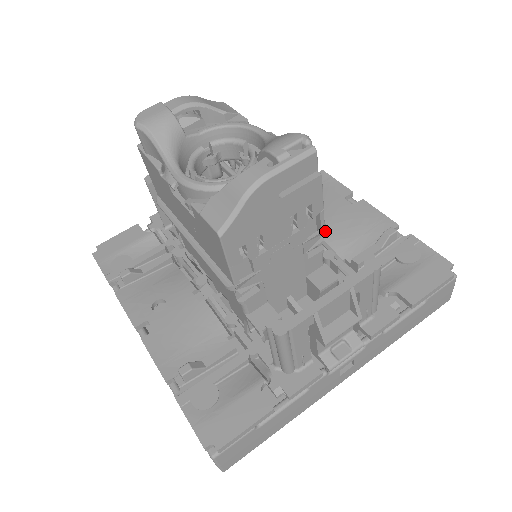
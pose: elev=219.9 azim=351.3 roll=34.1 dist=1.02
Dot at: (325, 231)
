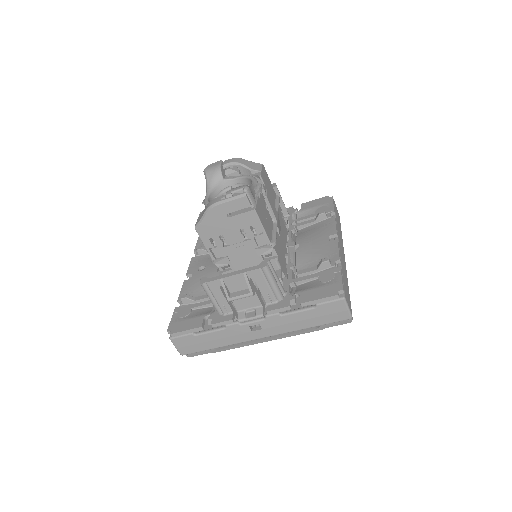
Dot at: (273, 246)
